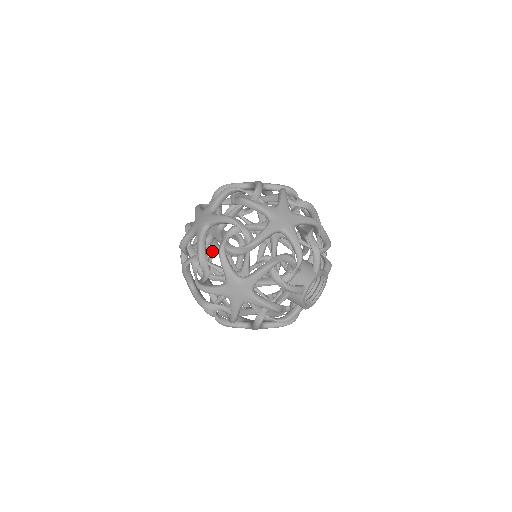
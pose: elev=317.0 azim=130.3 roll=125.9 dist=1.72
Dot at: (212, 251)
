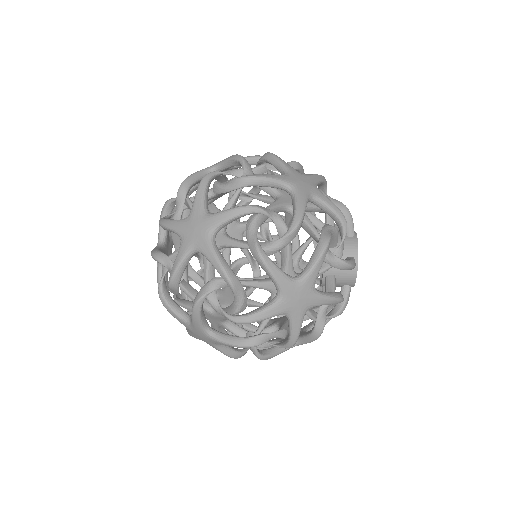
Dot at: occluded
